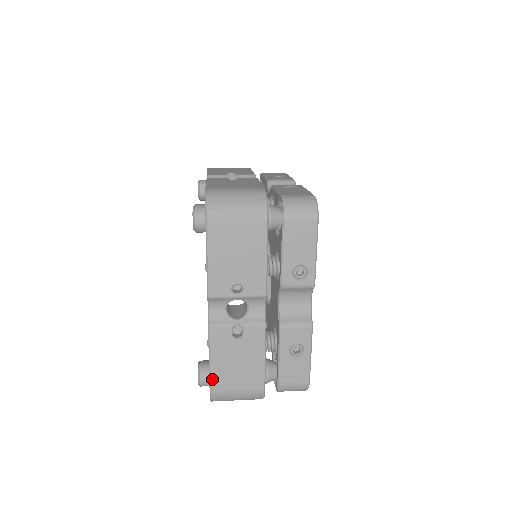
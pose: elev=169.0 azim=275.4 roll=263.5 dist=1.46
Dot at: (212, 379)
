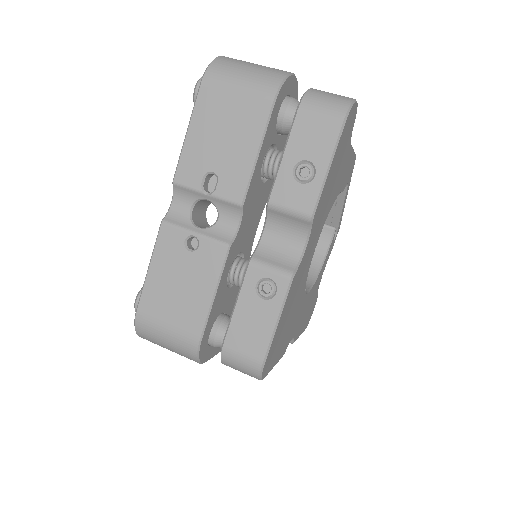
Dot at: occluded
